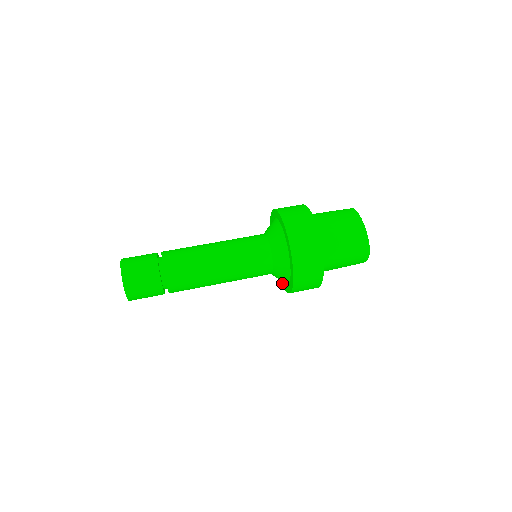
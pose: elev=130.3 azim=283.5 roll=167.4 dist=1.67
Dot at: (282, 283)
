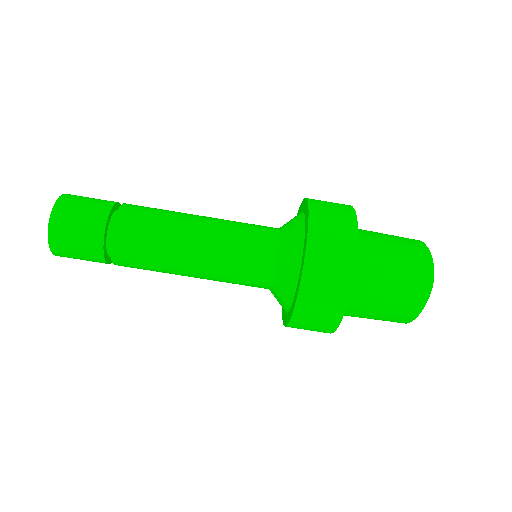
Dot at: occluded
